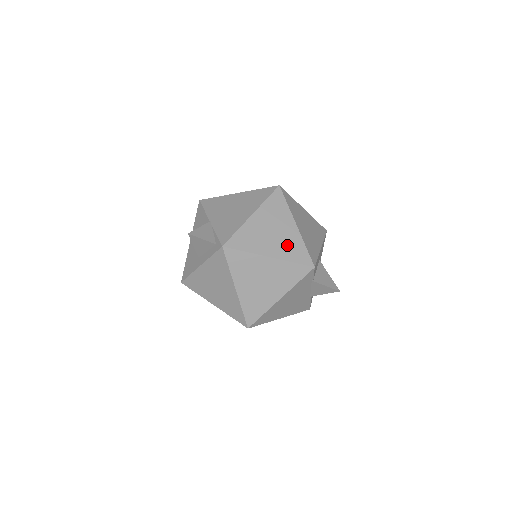
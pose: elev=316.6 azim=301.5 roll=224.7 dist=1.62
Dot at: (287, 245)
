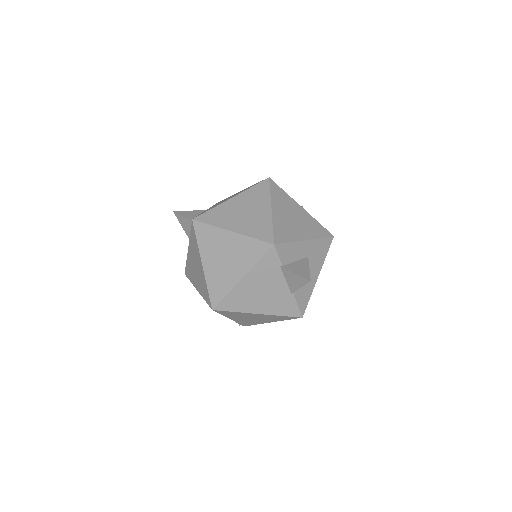
Dot at: (254, 223)
